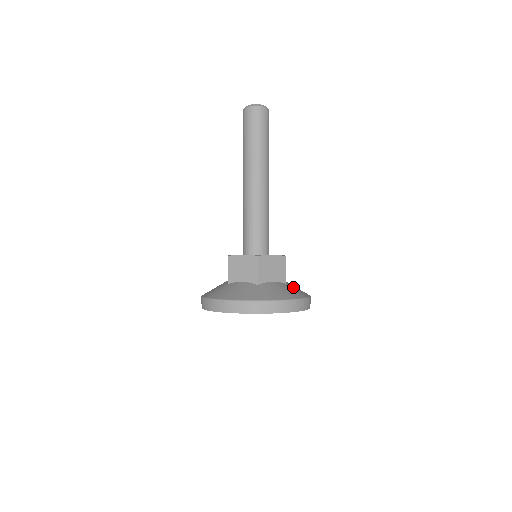
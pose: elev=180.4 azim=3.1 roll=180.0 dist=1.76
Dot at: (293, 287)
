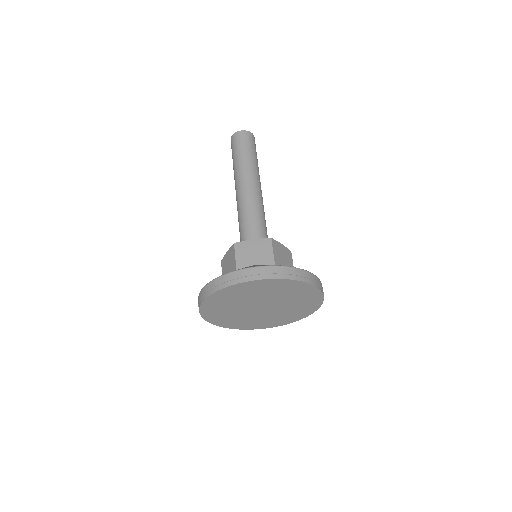
Dot at: occluded
